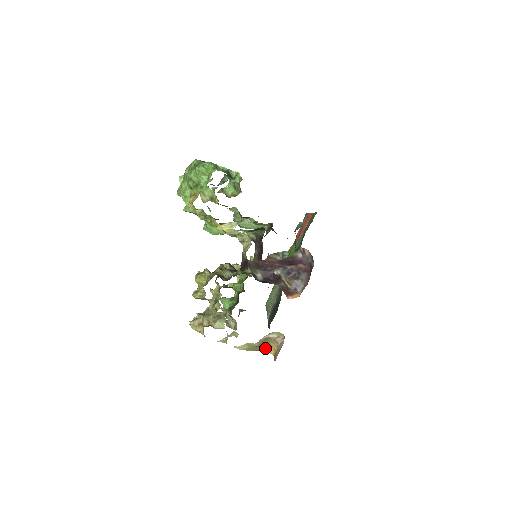
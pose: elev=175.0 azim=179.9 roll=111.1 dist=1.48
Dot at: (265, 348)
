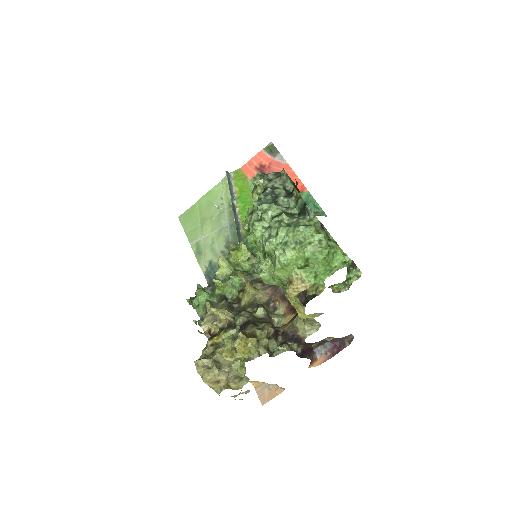
Dot at: occluded
